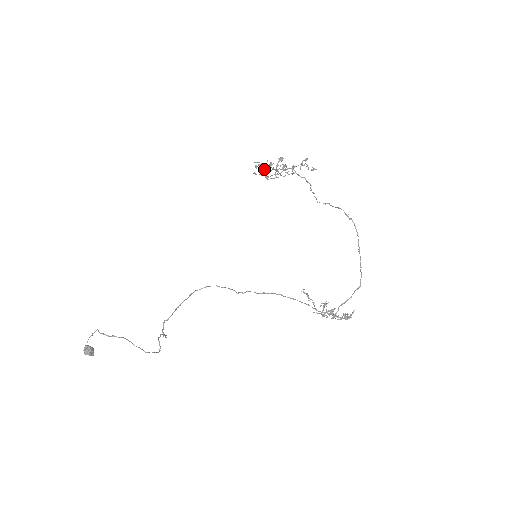
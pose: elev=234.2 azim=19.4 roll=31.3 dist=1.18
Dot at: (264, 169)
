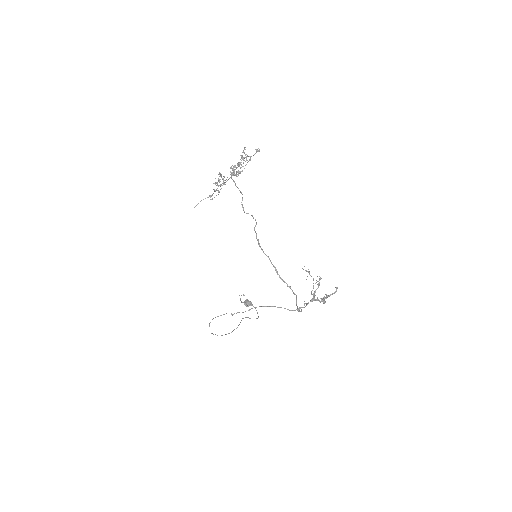
Dot at: occluded
